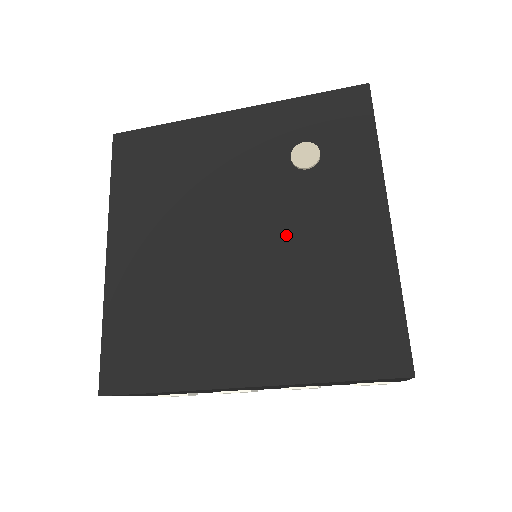
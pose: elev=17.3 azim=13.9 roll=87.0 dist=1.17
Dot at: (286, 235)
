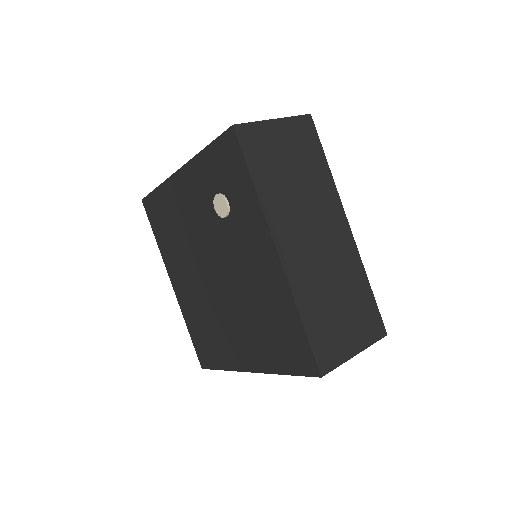
Dot at: (234, 272)
